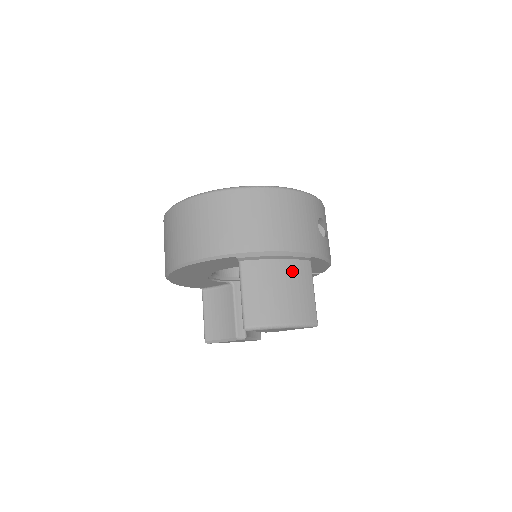
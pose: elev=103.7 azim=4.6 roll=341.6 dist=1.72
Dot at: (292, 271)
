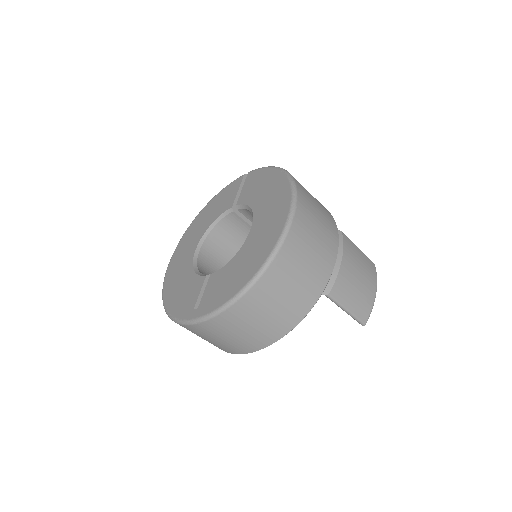
Dot at: (350, 256)
